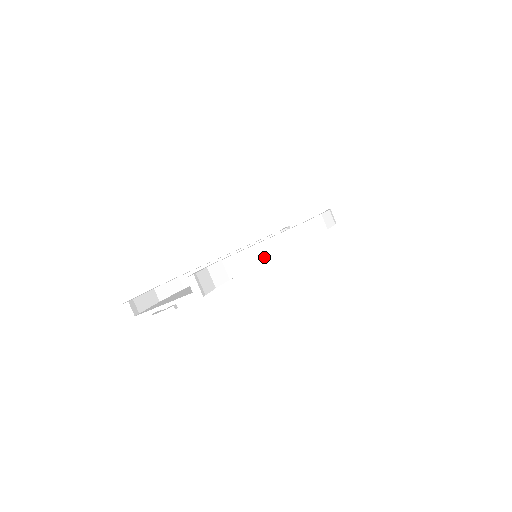
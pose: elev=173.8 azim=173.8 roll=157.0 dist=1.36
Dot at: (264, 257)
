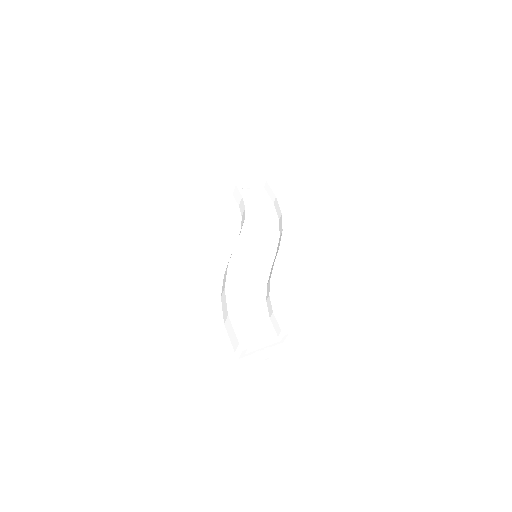
Dot at: occluded
